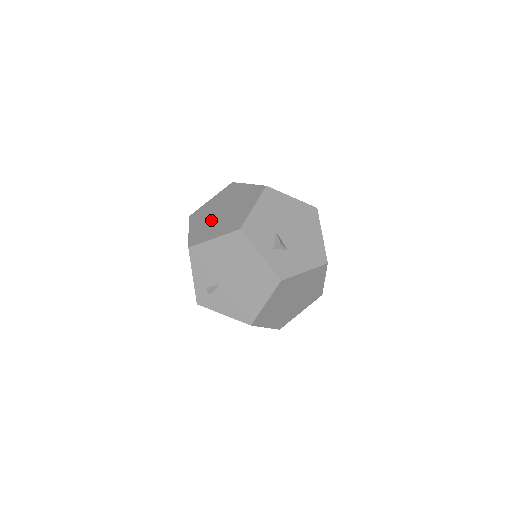
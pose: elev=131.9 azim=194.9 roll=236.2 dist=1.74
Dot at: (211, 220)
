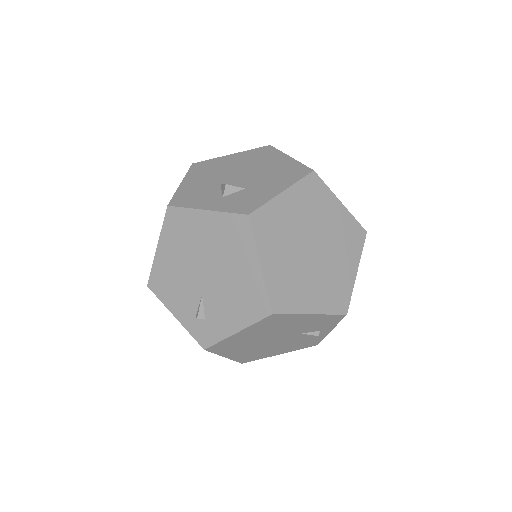
Dot at: occluded
